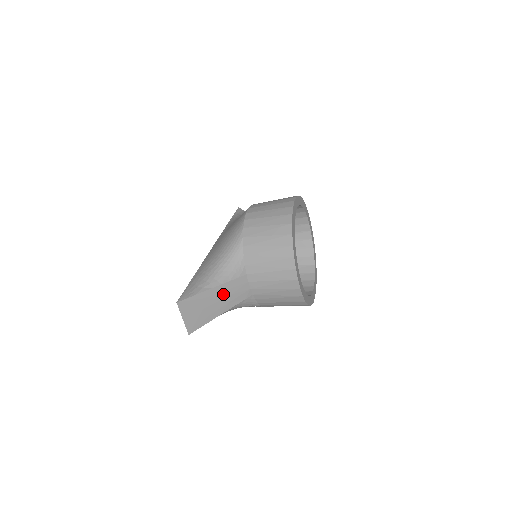
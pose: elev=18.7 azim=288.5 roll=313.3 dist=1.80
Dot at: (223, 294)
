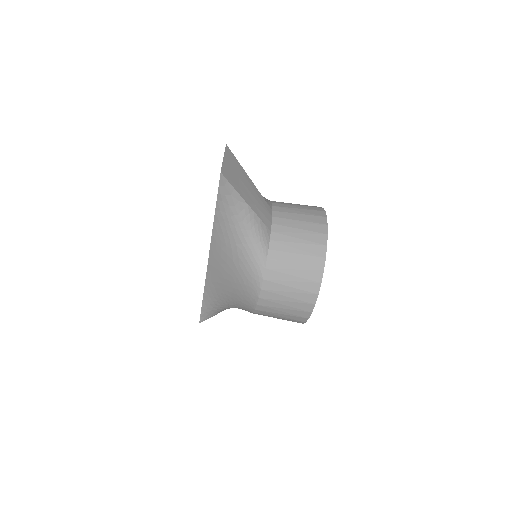
Dot at: (254, 194)
